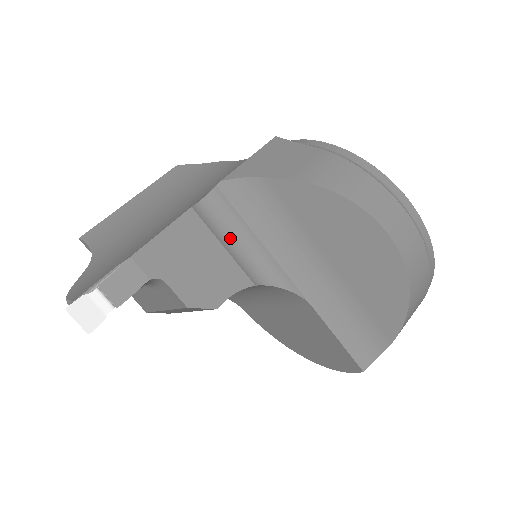
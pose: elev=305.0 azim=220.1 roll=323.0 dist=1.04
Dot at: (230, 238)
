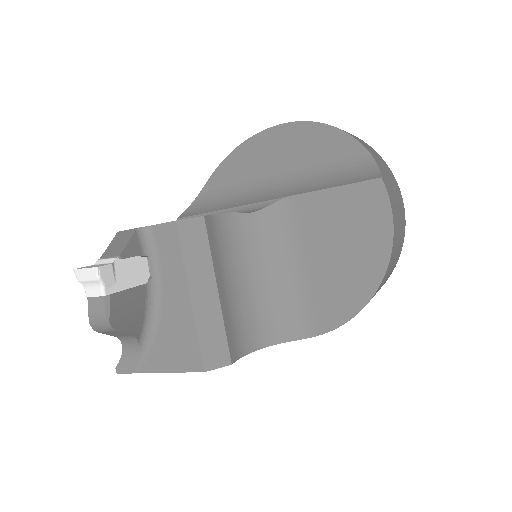
Dot at: occluded
